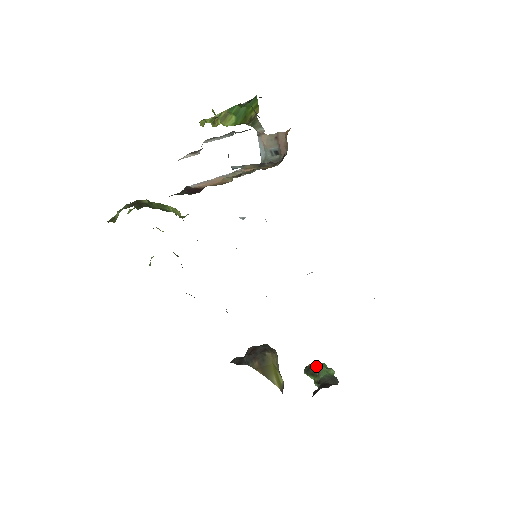
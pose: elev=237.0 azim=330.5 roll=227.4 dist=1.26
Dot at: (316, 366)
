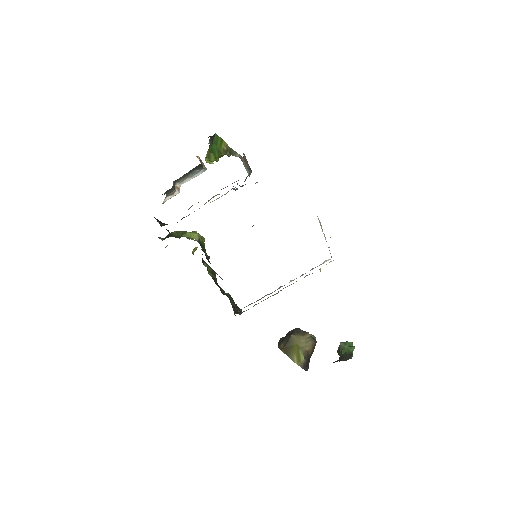
Dot at: (340, 345)
